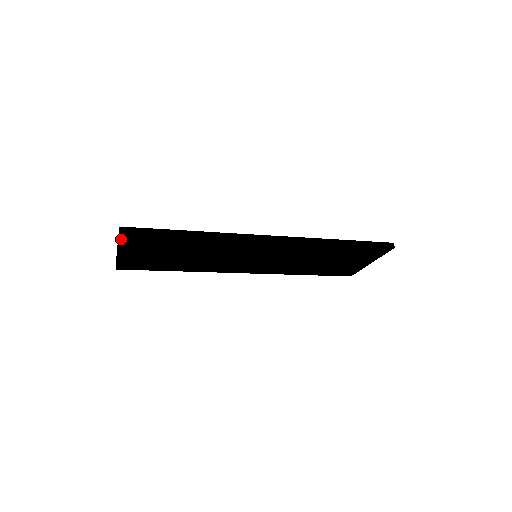
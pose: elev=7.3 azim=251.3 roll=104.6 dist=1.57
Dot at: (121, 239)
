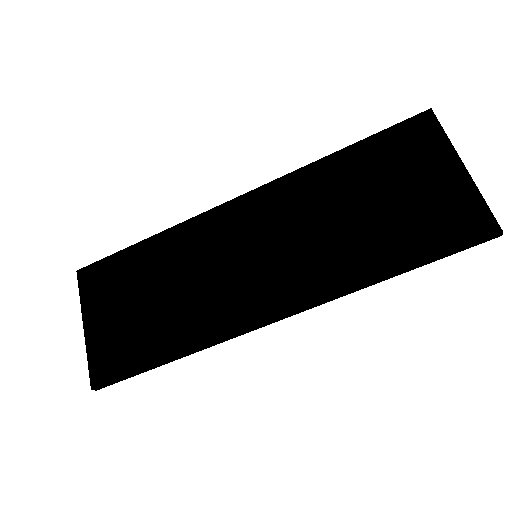
Dot at: (81, 287)
